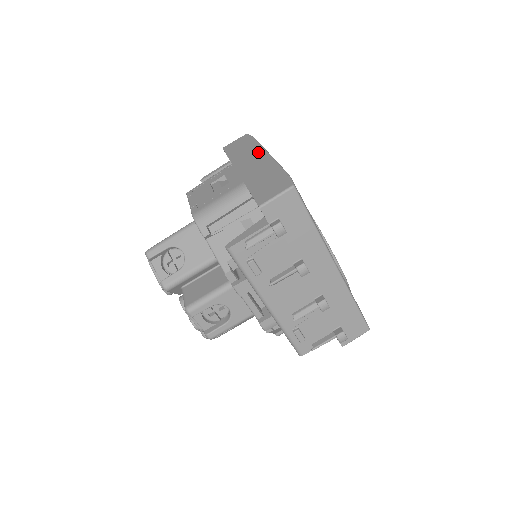
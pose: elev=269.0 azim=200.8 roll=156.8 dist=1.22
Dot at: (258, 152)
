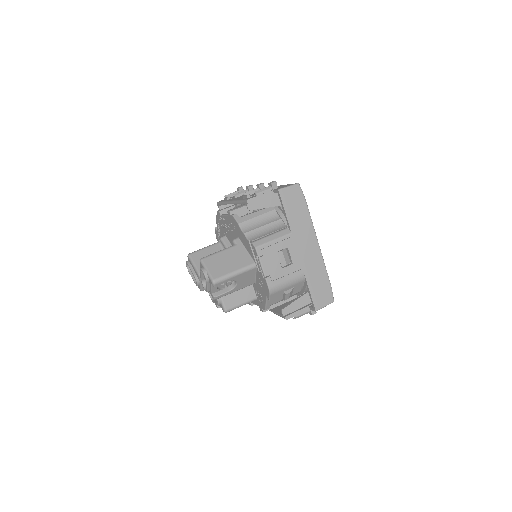
Dot at: (312, 235)
